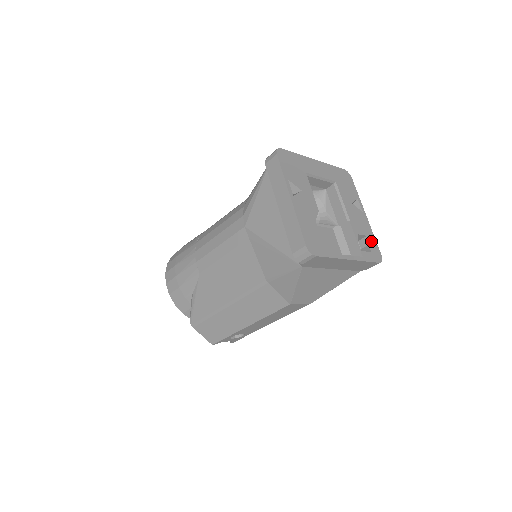
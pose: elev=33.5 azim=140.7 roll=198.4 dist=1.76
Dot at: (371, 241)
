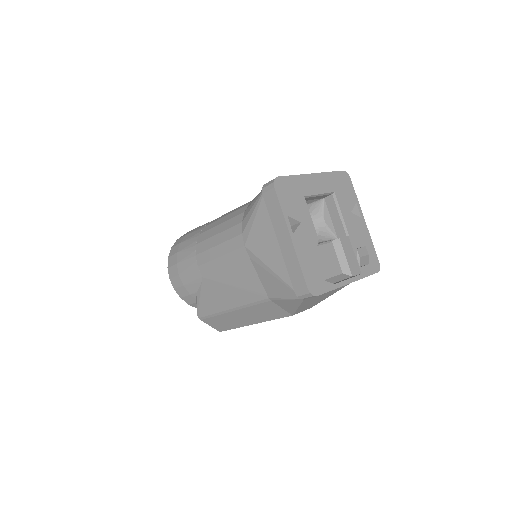
Dot at: (369, 250)
